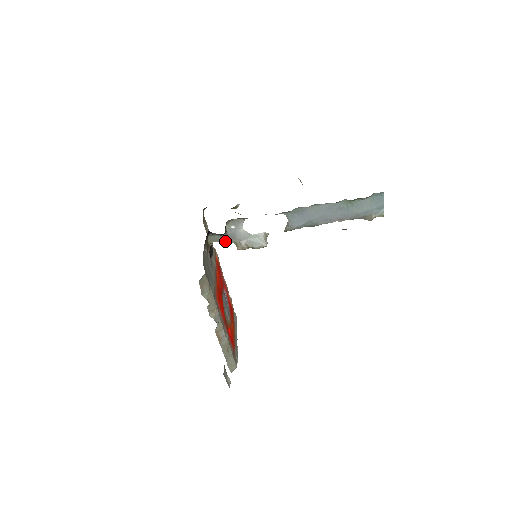
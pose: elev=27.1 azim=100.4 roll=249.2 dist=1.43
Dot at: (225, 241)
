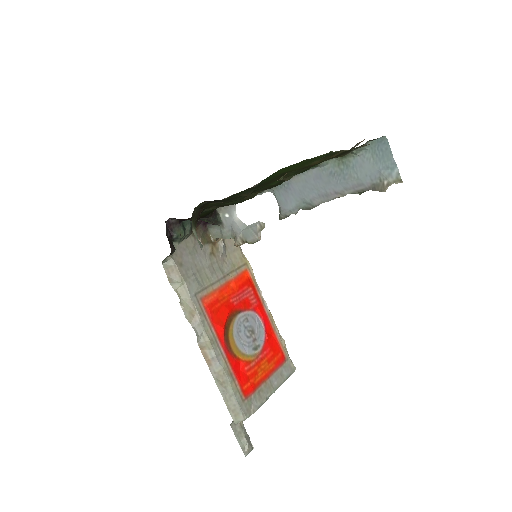
Dot at: (225, 236)
